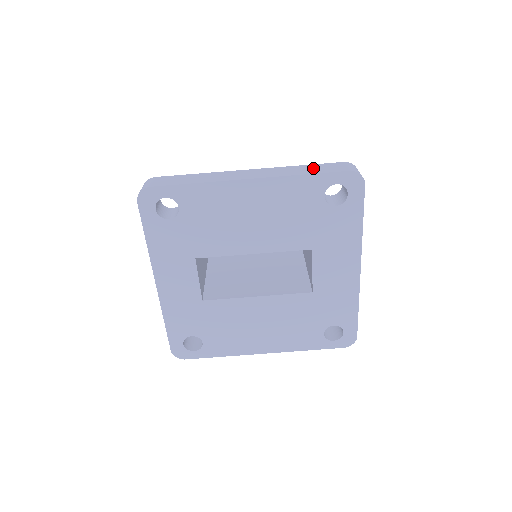
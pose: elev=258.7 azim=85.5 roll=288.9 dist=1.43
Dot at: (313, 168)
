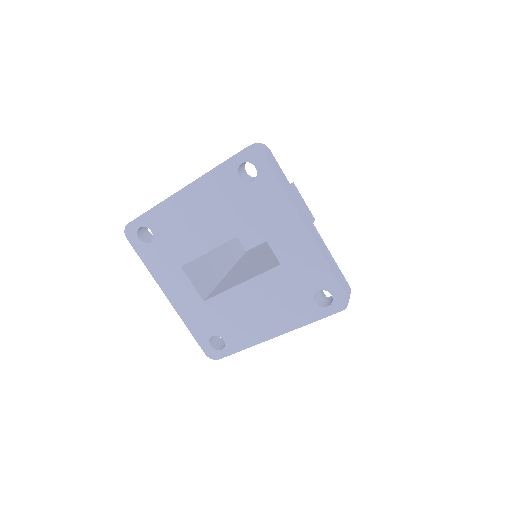
Dot at: occluded
